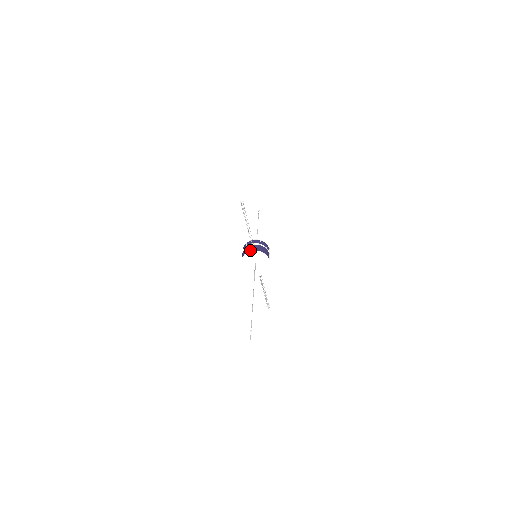
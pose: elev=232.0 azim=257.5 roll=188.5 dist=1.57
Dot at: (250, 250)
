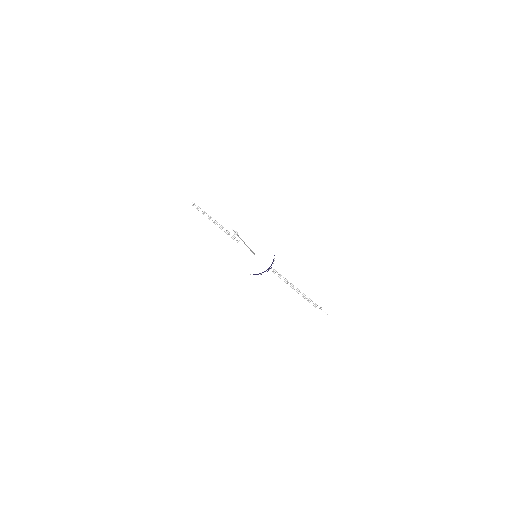
Dot at: (237, 244)
